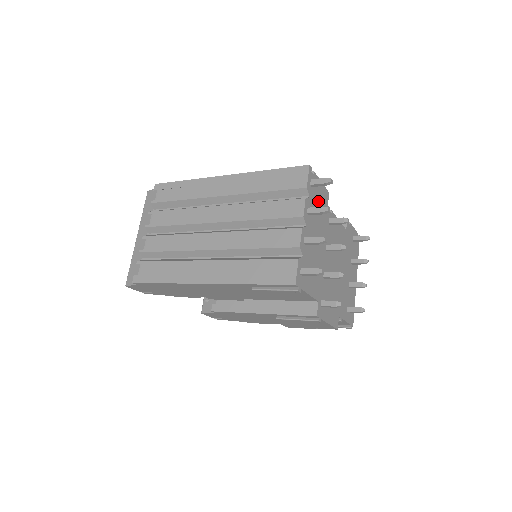
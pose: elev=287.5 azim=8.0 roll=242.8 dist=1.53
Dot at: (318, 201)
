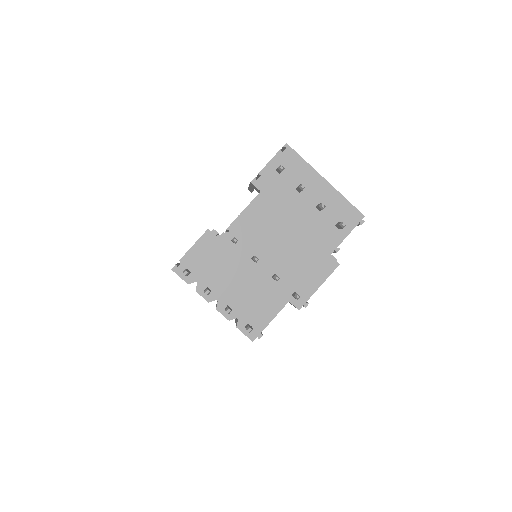
Dot at: (207, 262)
